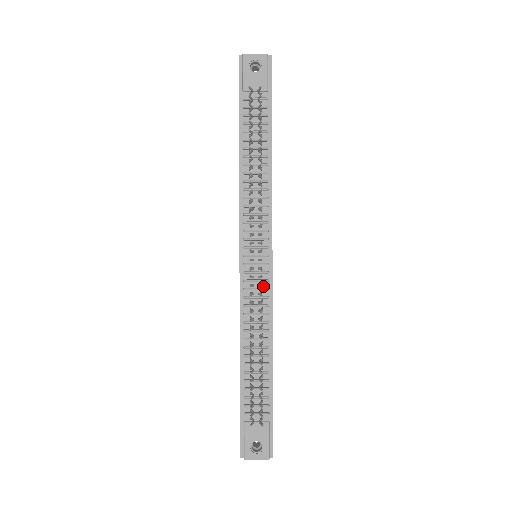
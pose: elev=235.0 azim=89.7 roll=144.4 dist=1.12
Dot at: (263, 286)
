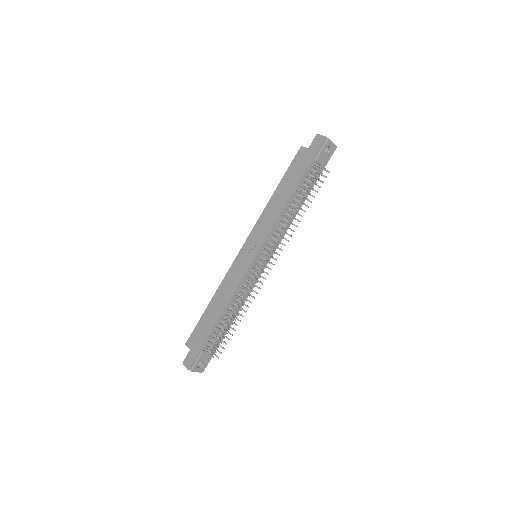
Dot at: occluded
